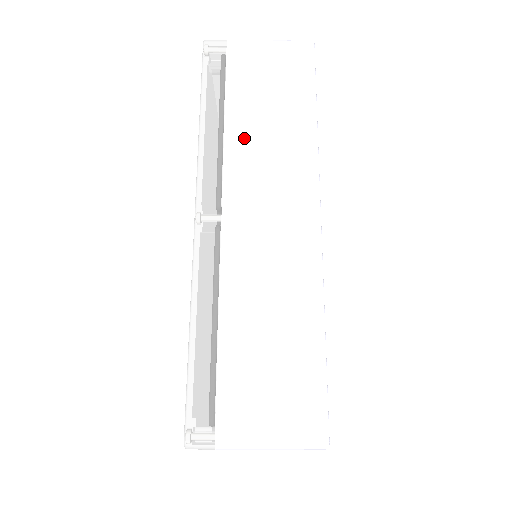
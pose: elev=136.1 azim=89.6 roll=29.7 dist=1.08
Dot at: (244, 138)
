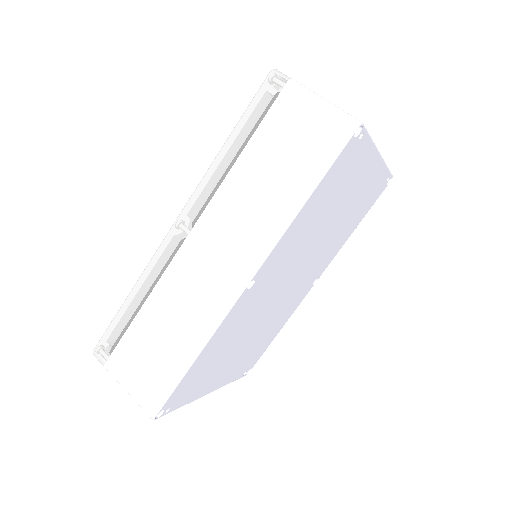
Dot at: (240, 184)
